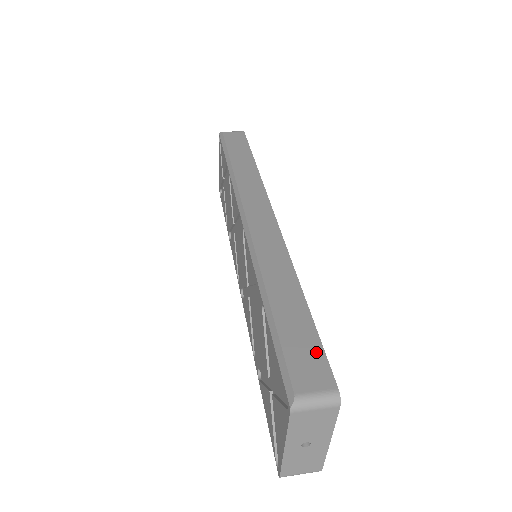
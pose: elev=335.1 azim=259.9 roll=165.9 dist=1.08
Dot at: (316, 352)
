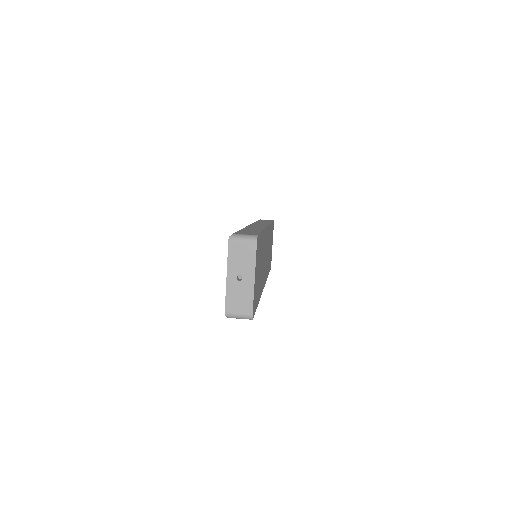
Dot at: (255, 233)
